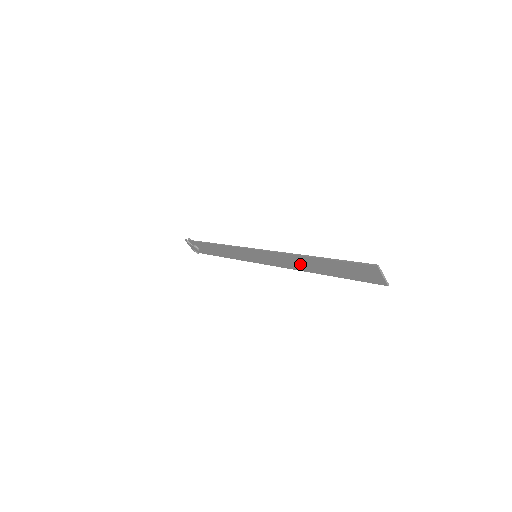
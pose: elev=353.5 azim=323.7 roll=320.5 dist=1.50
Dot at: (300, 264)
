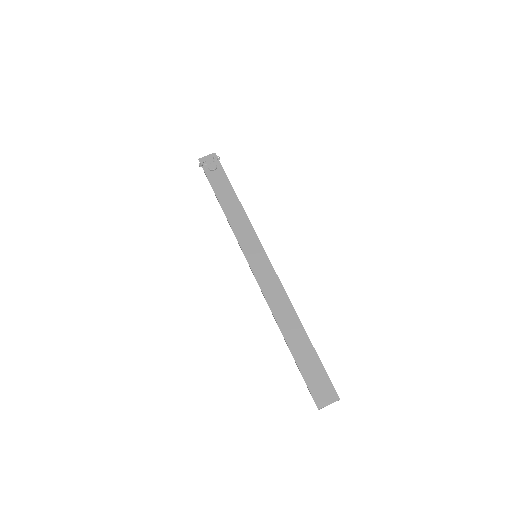
Dot at: (285, 313)
